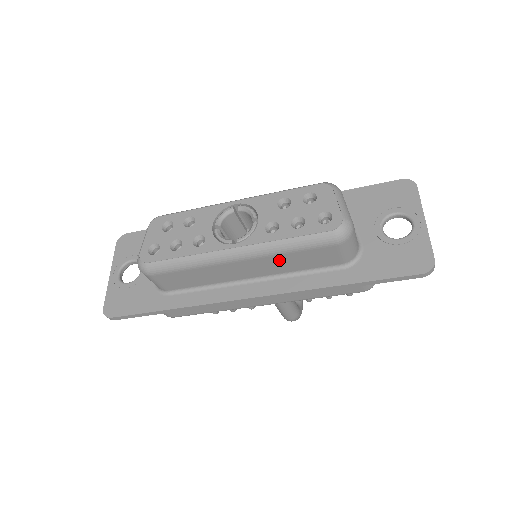
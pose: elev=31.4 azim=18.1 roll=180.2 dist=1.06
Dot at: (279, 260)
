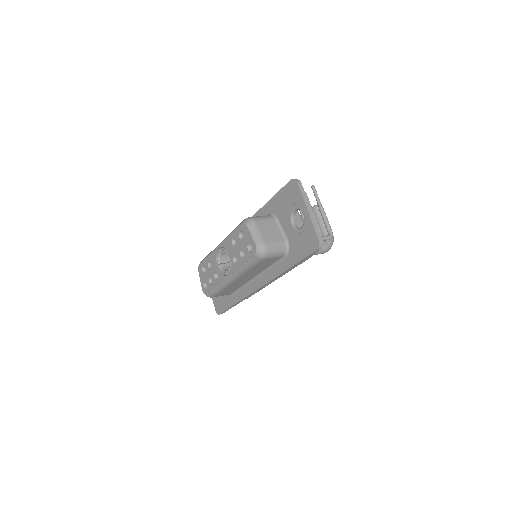
Dot at: (252, 271)
